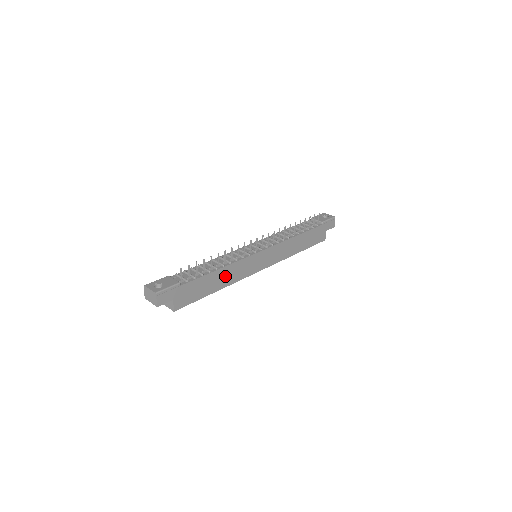
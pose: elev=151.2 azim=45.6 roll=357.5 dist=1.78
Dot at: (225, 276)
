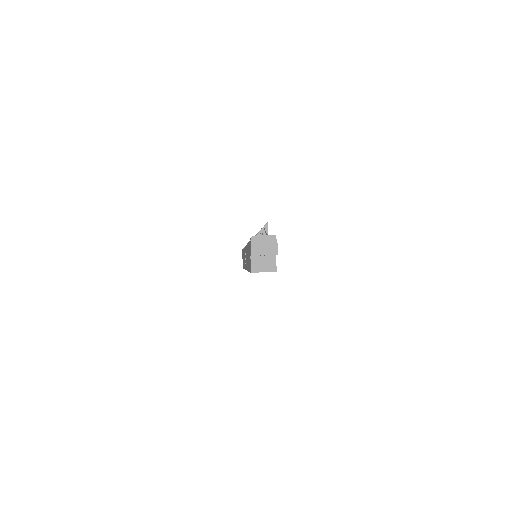
Dot at: occluded
